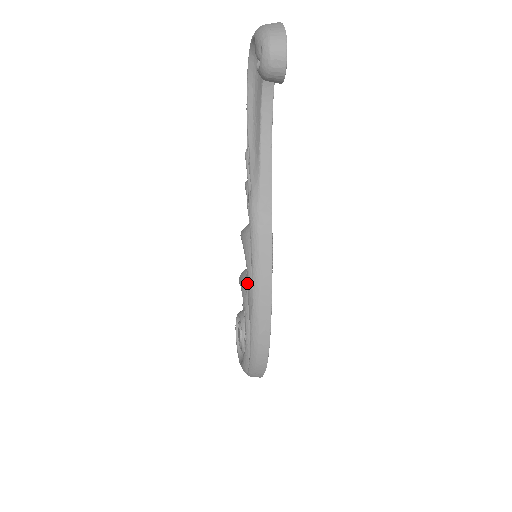
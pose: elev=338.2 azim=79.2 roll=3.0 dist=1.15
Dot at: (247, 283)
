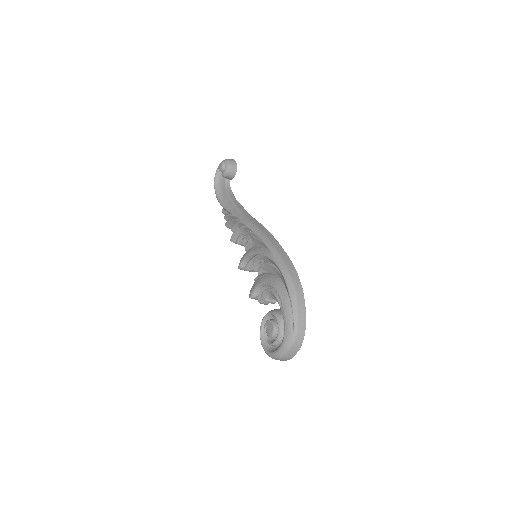
Dot at: (258, 276)
